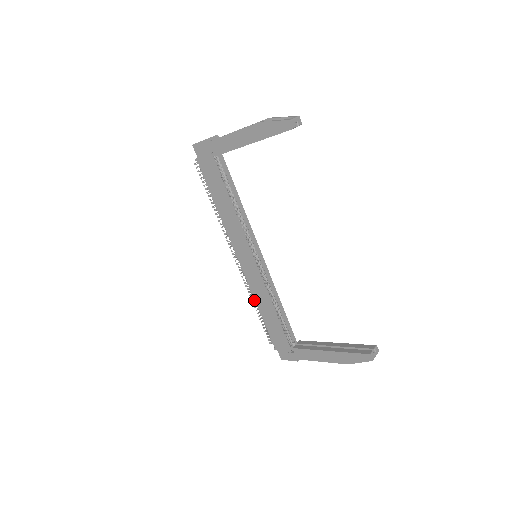
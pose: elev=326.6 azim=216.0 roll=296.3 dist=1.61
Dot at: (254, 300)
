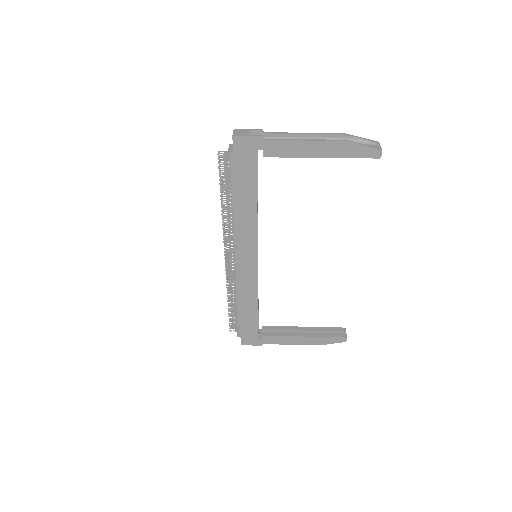
Dot at: (230, 295)
